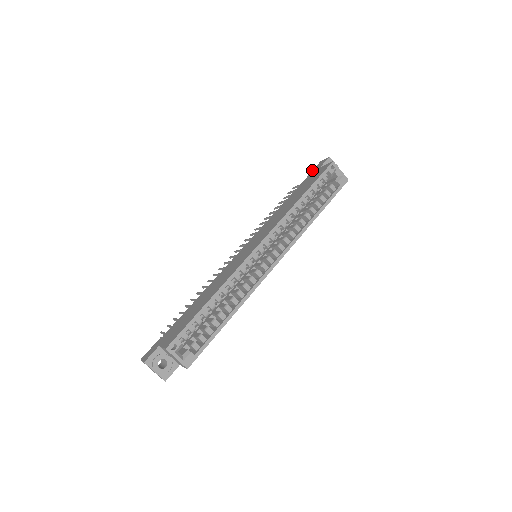
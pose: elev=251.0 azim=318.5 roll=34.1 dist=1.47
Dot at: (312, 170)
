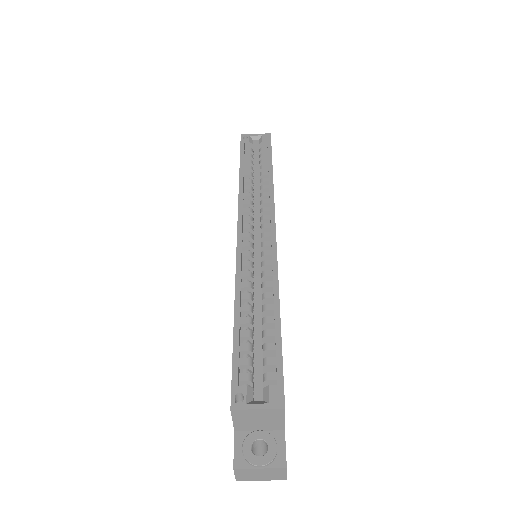
Dot at: occluded
